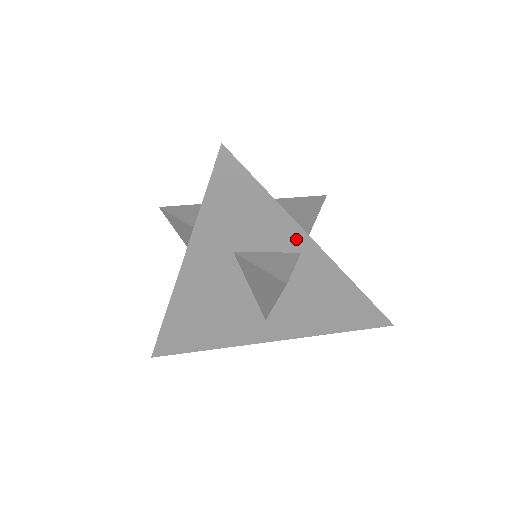
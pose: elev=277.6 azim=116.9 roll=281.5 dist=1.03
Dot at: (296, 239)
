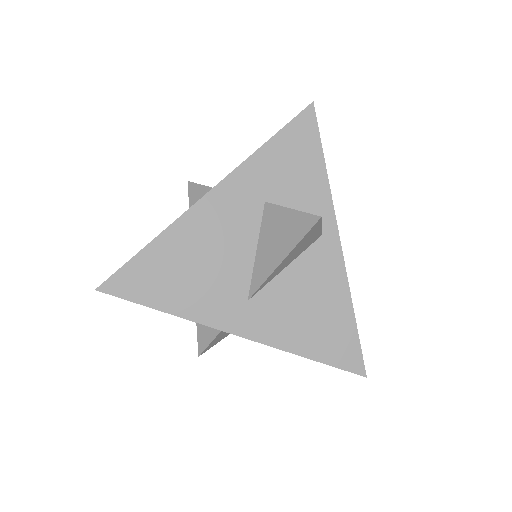
Dot at: (324, 218)
